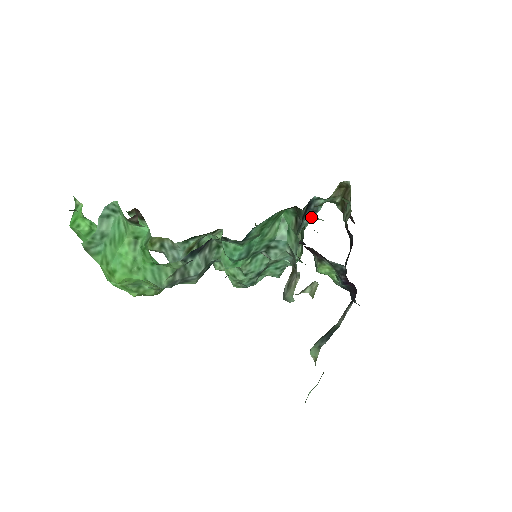
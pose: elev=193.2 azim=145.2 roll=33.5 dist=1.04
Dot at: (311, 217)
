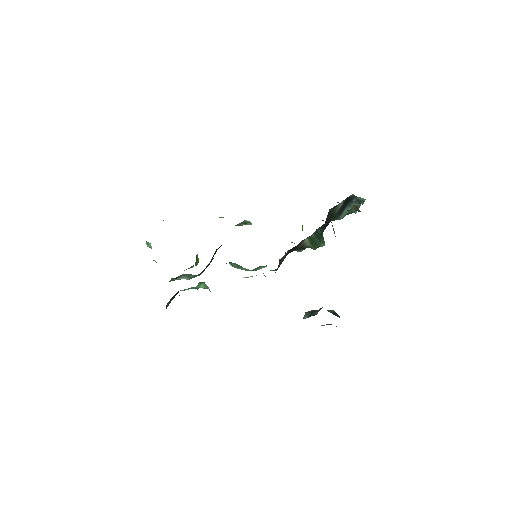
Dot at: occluded
